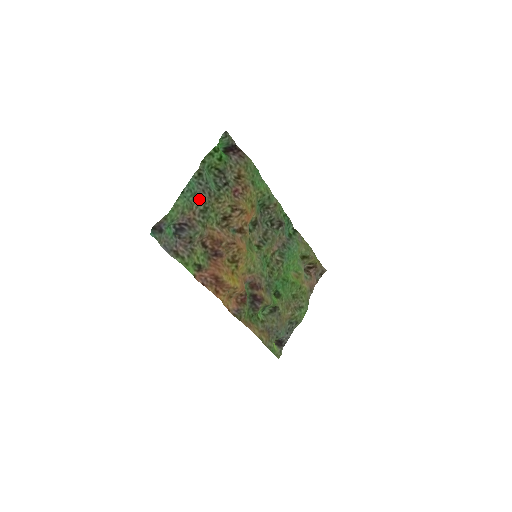
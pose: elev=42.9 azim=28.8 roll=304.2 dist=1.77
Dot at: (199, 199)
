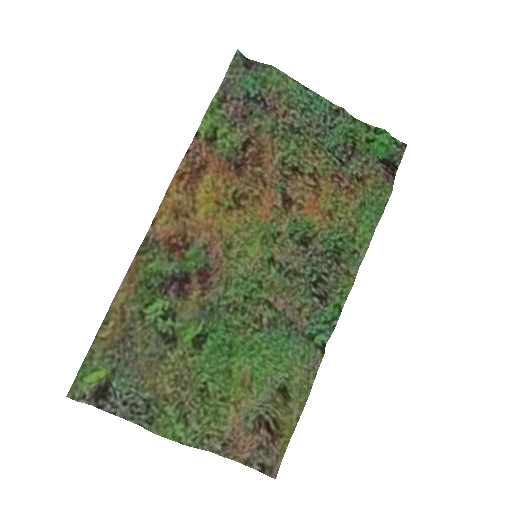
Dot at: (306, 119)
